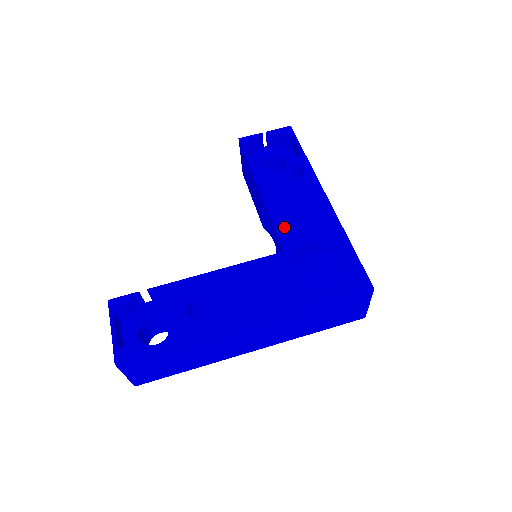
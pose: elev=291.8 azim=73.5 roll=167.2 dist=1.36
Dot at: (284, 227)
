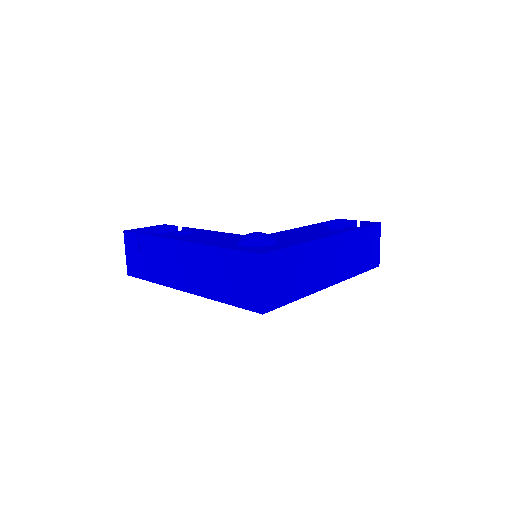
Dot at: (279, 234)
